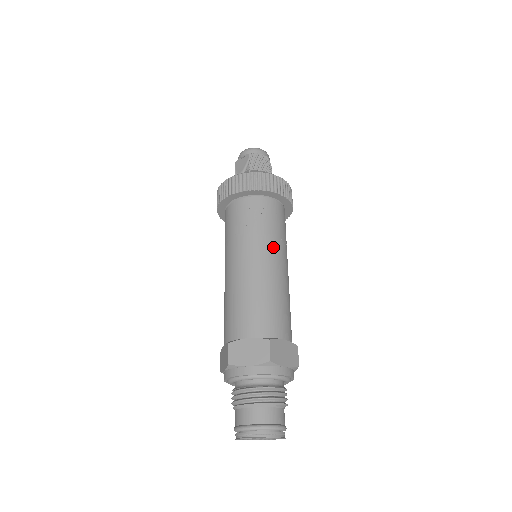
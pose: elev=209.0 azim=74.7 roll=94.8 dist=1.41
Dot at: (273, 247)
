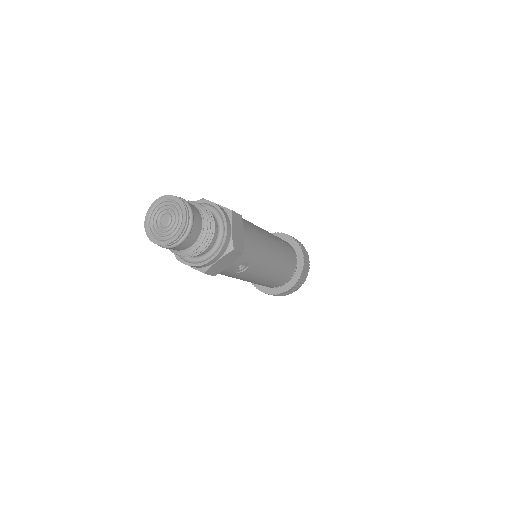
Dot at: occluded
